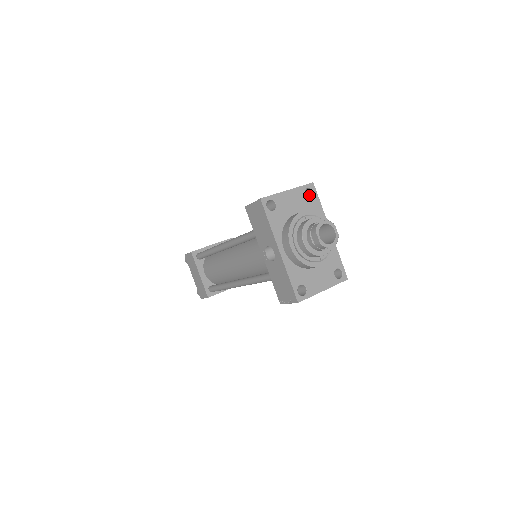
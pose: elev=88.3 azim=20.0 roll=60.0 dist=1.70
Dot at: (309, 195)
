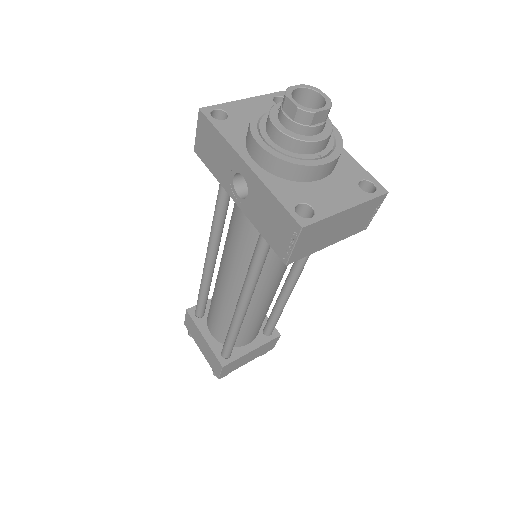
Dot at: occluded
